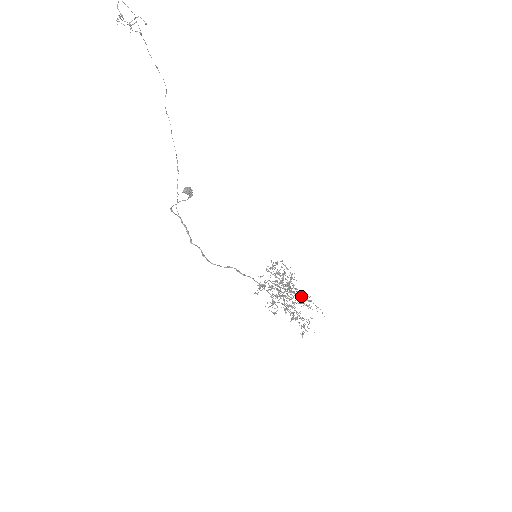
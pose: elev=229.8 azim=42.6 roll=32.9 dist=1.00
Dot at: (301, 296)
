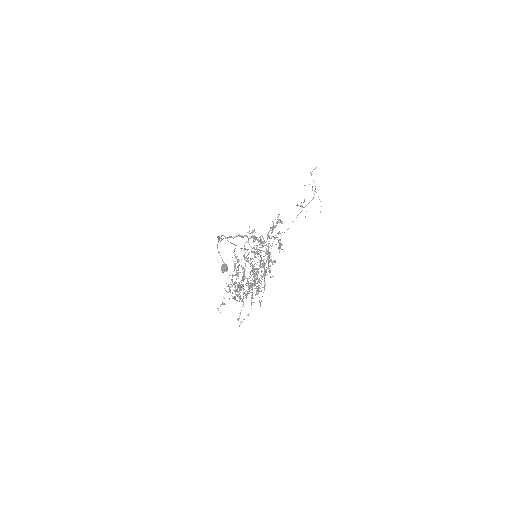
Dot at: occluded
